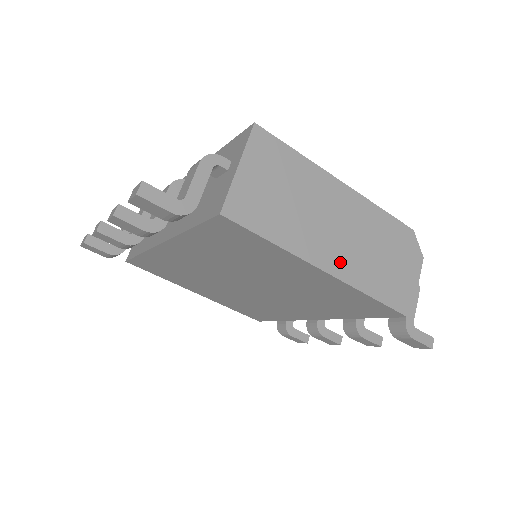
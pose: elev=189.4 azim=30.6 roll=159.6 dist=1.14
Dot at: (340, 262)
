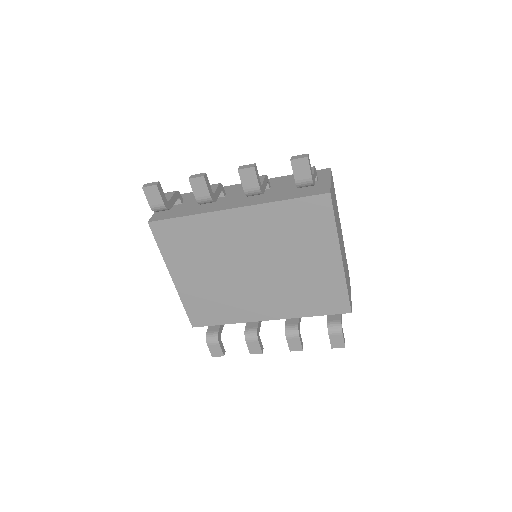
Dot at: (343, 259)
